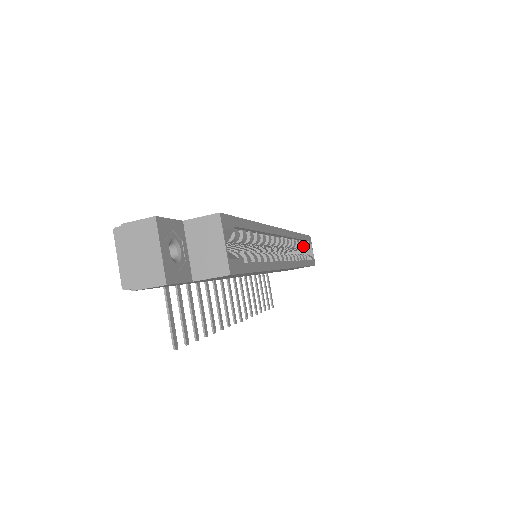
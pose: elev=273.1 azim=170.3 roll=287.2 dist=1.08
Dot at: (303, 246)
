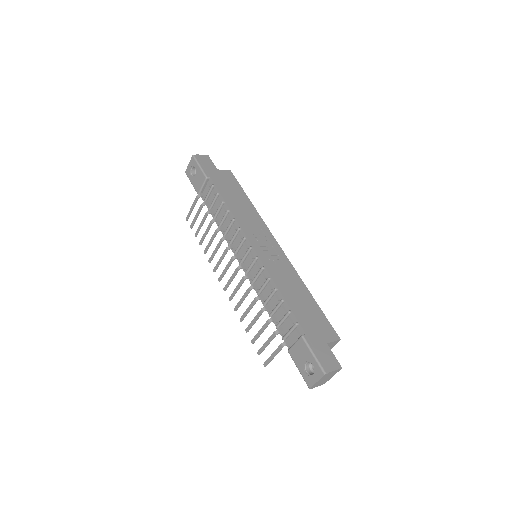
Dot at: occluded
